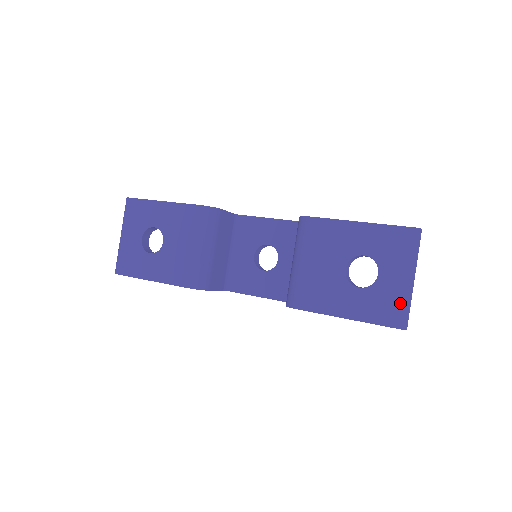
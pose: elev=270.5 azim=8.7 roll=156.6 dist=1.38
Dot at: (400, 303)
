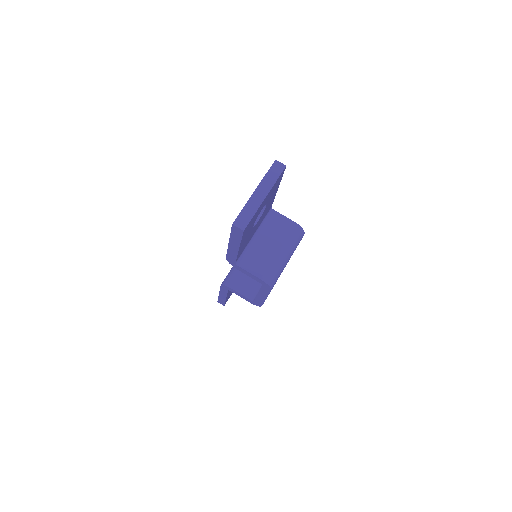
Dot at: occluded
